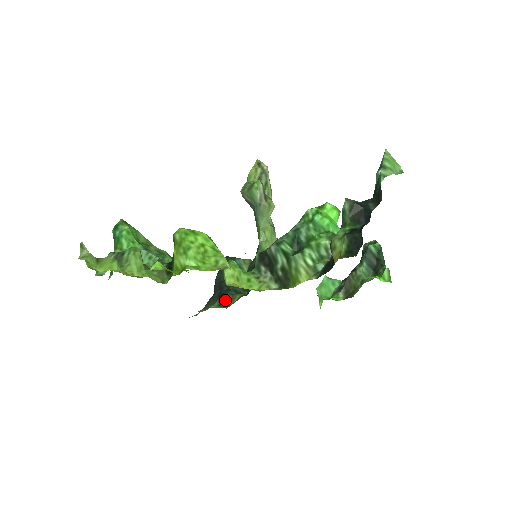
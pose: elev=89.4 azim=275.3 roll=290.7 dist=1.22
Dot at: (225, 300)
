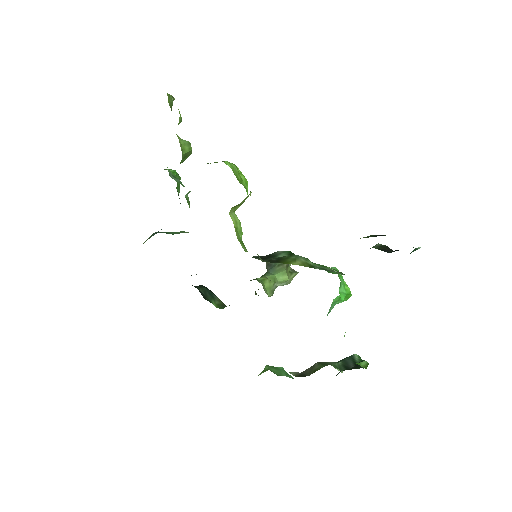
Dot at: occluded
